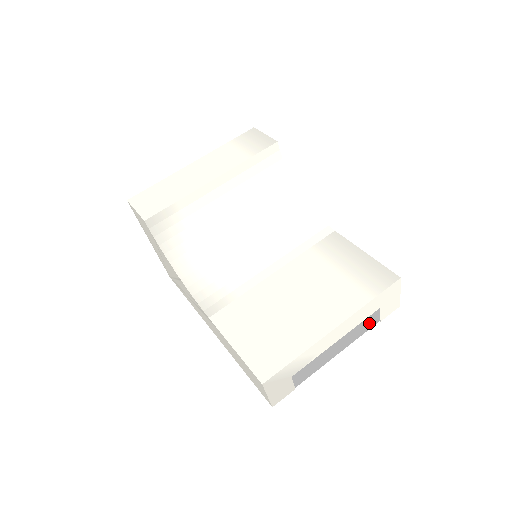
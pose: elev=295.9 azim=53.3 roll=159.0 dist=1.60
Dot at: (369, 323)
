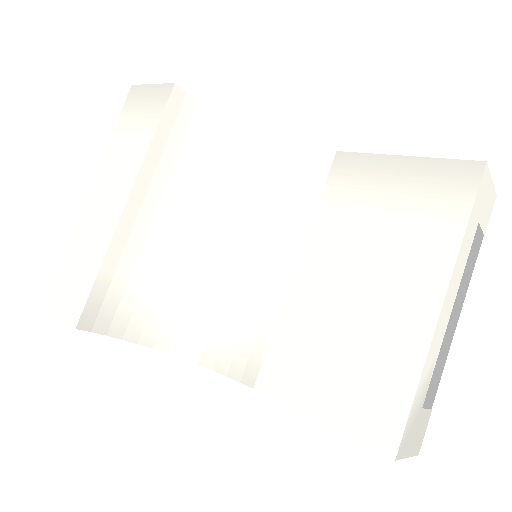
Dot at: (474, 252)
